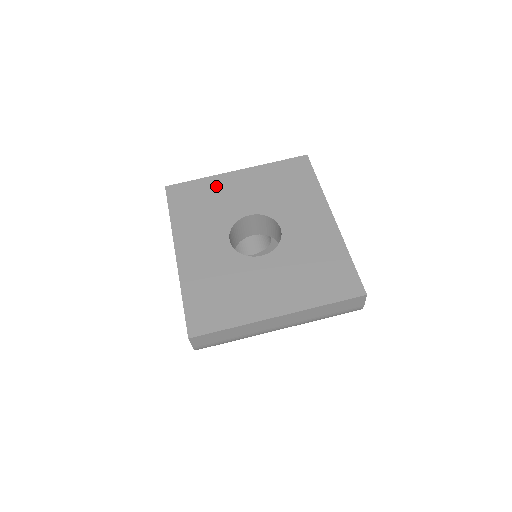
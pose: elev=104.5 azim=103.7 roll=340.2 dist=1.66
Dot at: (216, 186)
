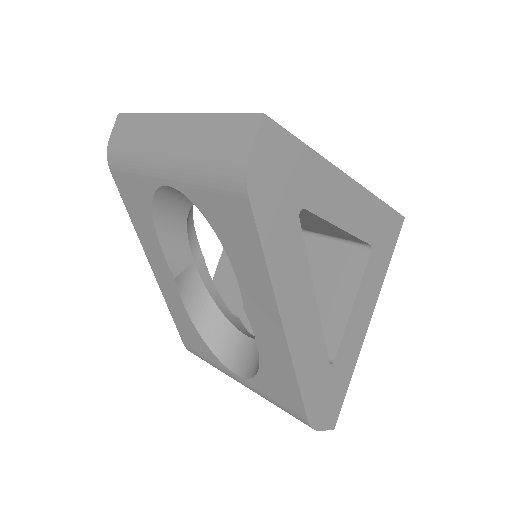
Dot at: occluded
